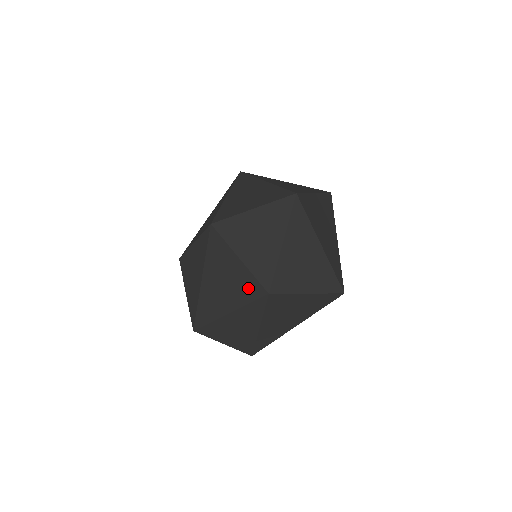
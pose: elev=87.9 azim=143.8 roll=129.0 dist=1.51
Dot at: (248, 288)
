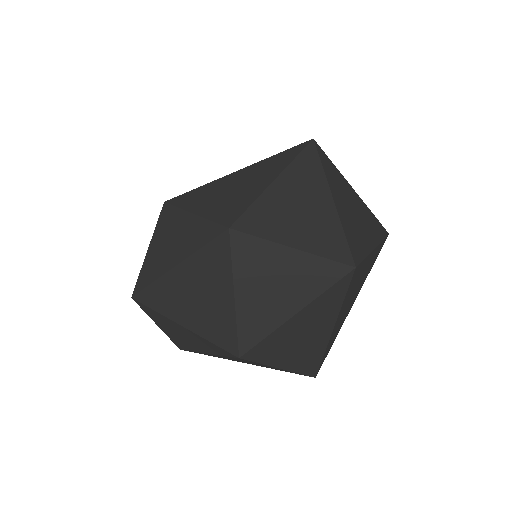
Dot at: (221, 330)
